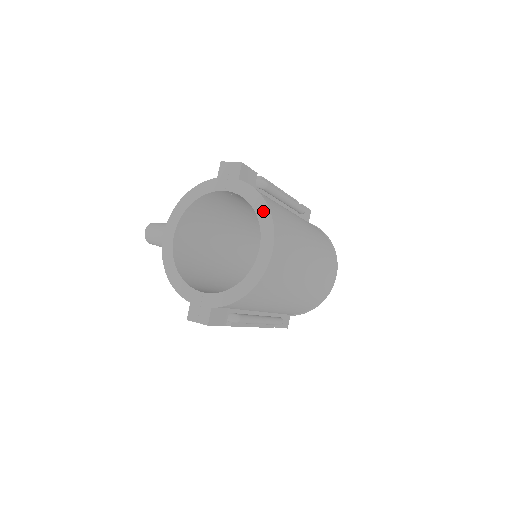
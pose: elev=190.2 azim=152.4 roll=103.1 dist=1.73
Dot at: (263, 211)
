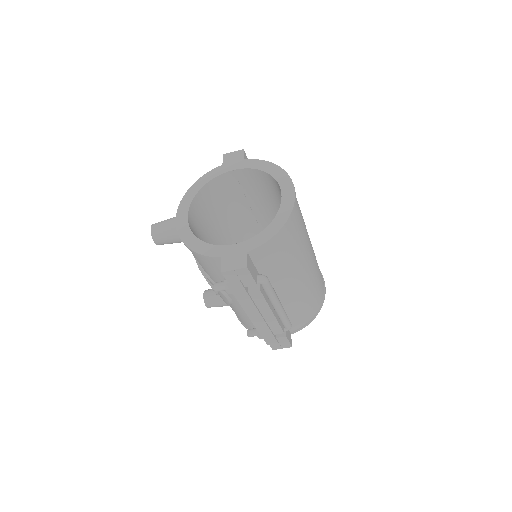
Dot at: (275, 170)
